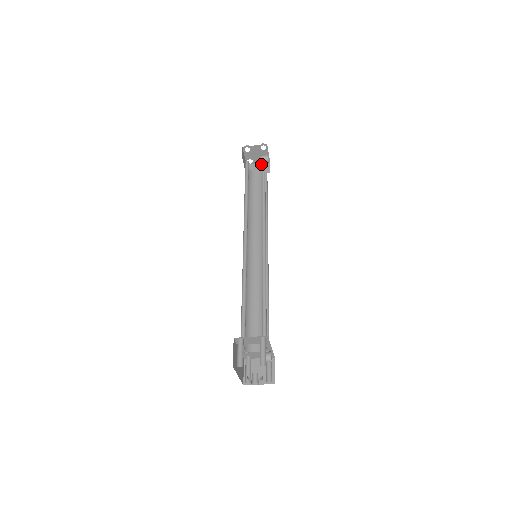
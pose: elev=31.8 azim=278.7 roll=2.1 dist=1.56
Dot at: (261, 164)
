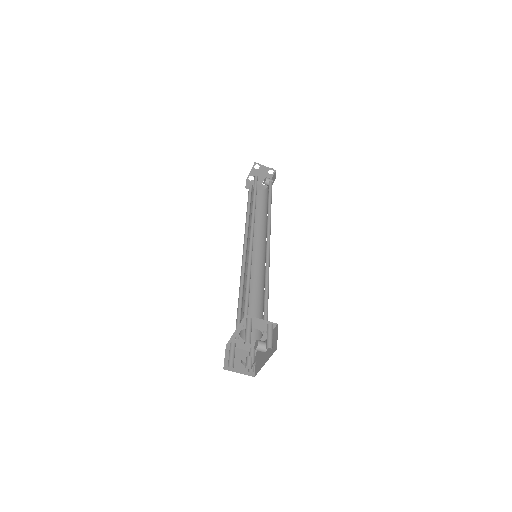
Dot at: (259, 185)
